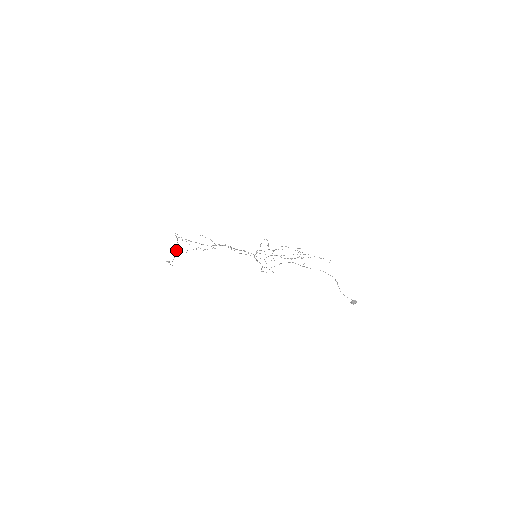
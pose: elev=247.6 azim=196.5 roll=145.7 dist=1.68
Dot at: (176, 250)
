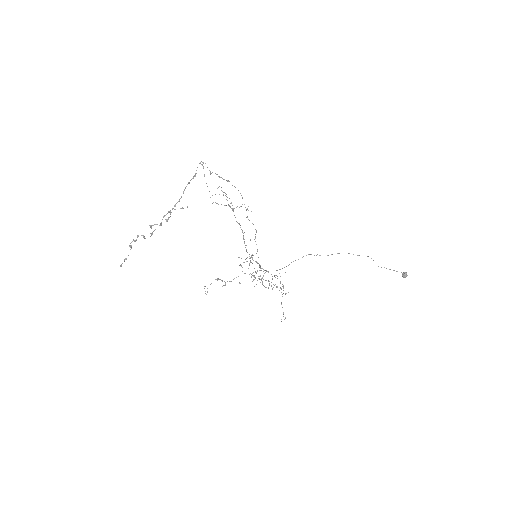
Dot at: occluded
